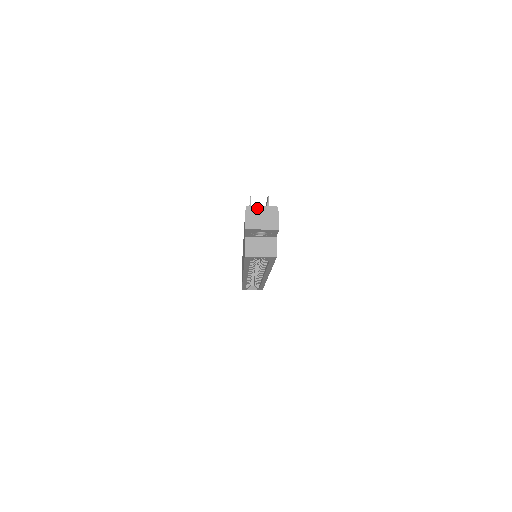
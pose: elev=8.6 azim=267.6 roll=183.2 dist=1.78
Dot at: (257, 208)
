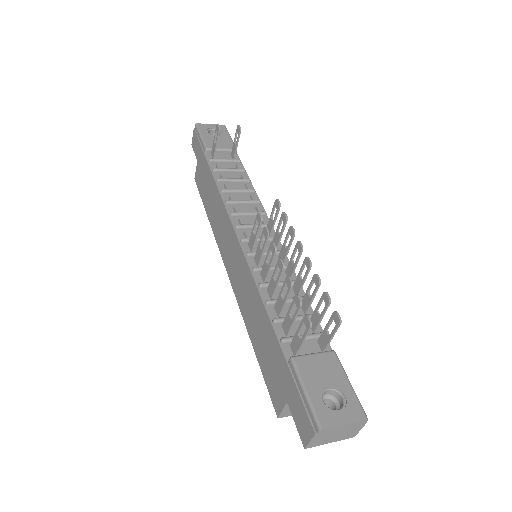
Dot at: (336, 428)
